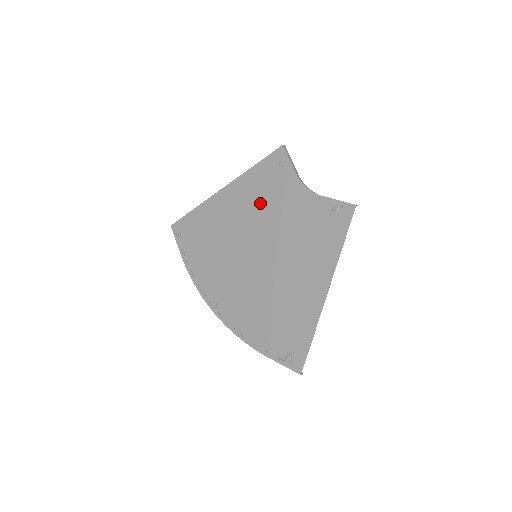
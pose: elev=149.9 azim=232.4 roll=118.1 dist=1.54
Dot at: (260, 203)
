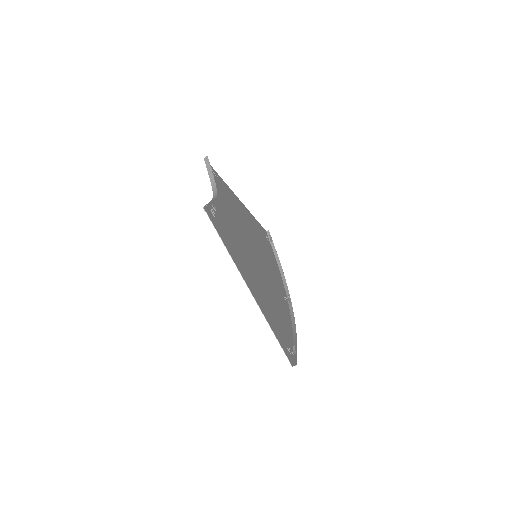
Dot at: (234, 210)
